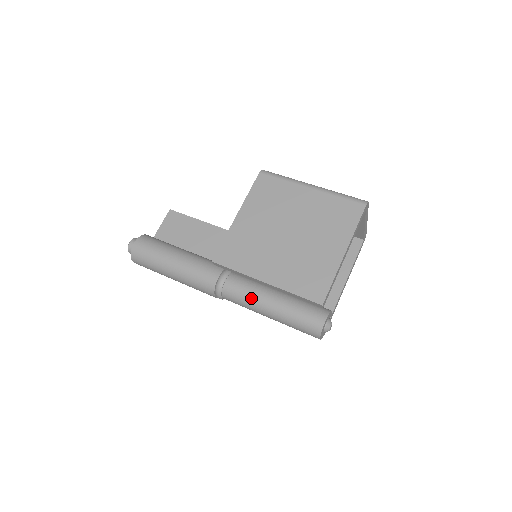
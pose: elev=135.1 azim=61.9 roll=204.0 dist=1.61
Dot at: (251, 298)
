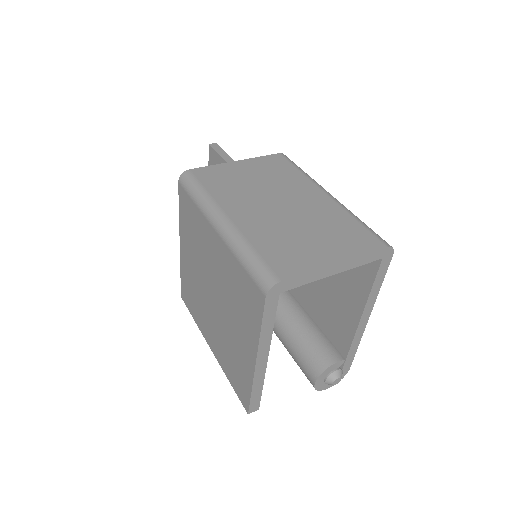
Dot at: occluded
